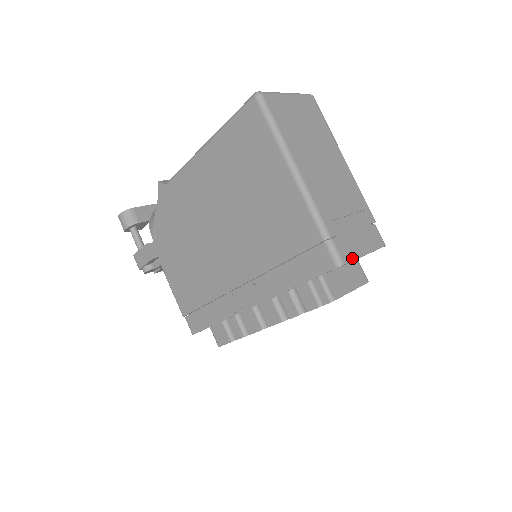
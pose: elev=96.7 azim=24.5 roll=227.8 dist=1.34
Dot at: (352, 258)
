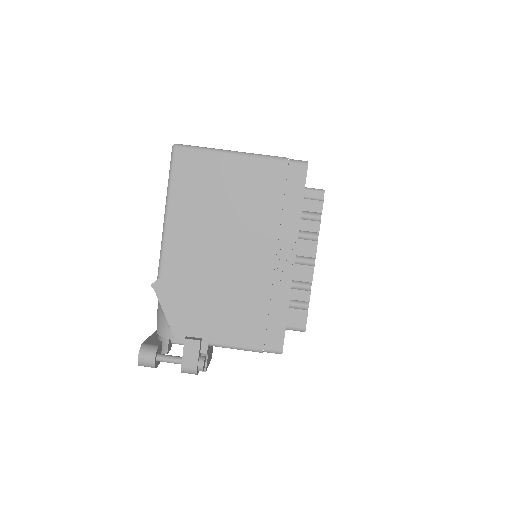
Dot at: occluded
